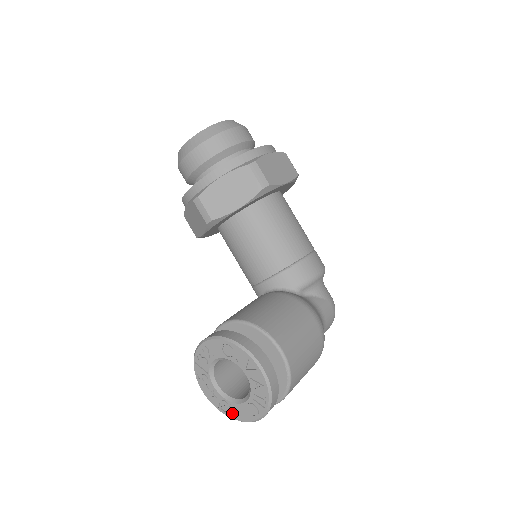
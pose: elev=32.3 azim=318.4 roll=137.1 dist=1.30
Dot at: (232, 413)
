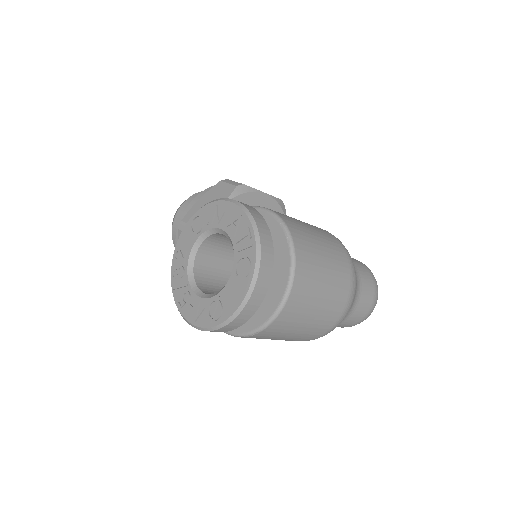
Dot at: (226, 308)
